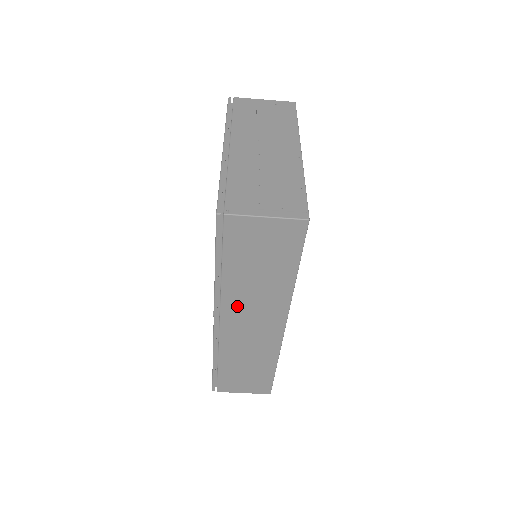
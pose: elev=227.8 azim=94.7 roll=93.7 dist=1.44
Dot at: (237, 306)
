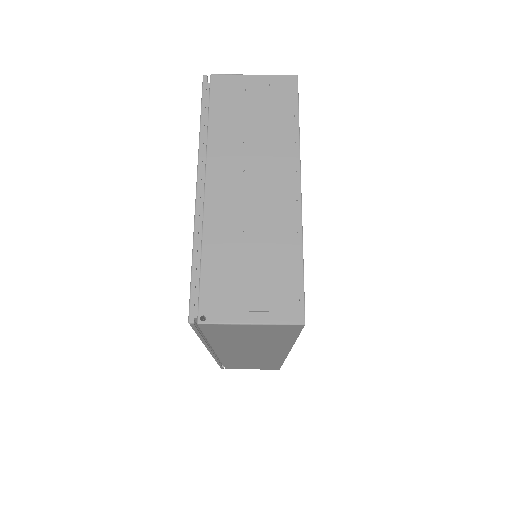
Dot at: (232, 349)
